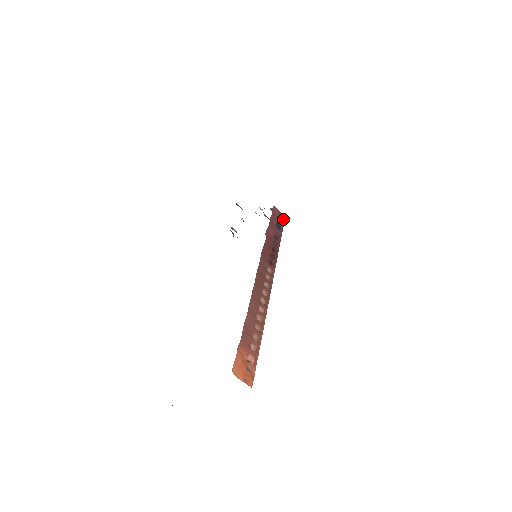
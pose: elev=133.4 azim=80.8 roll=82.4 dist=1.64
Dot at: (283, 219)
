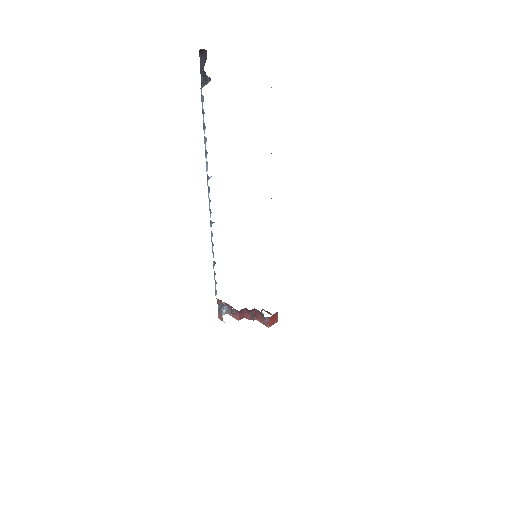
Dot at: occluded
